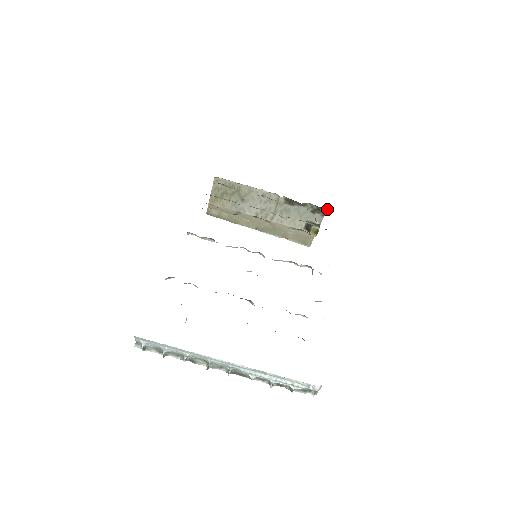
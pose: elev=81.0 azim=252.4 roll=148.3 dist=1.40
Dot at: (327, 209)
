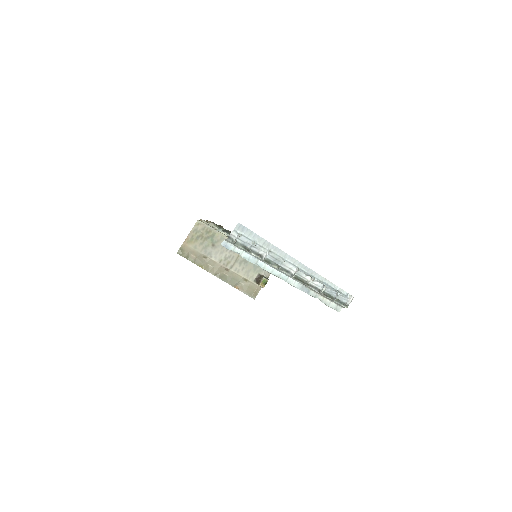
Dot at: occluded
